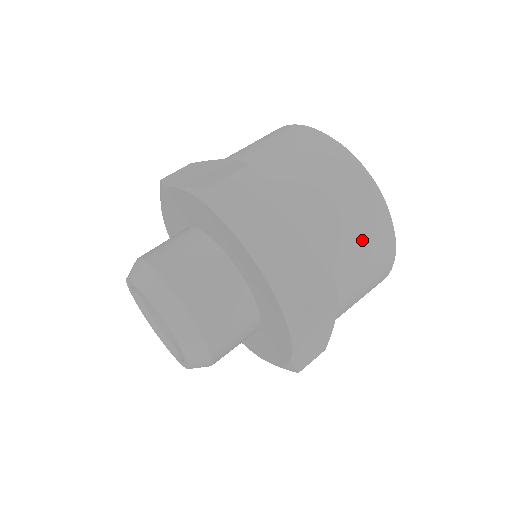
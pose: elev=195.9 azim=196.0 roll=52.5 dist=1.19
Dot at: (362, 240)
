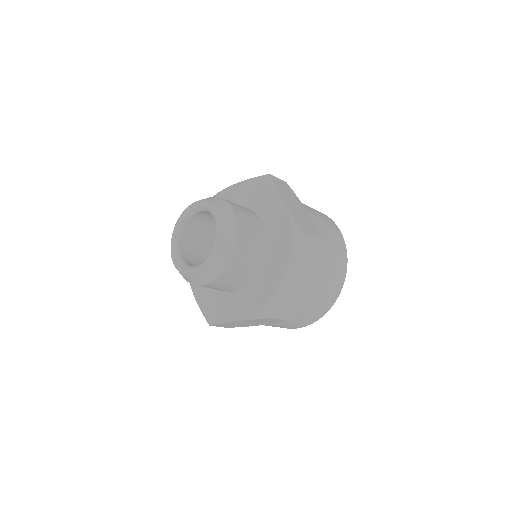
Dot at: (333, 249)
